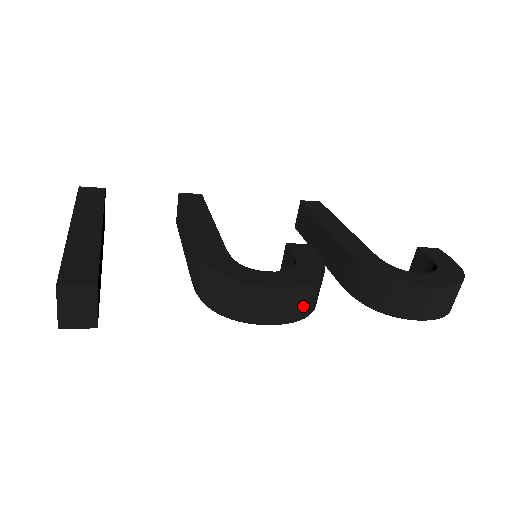
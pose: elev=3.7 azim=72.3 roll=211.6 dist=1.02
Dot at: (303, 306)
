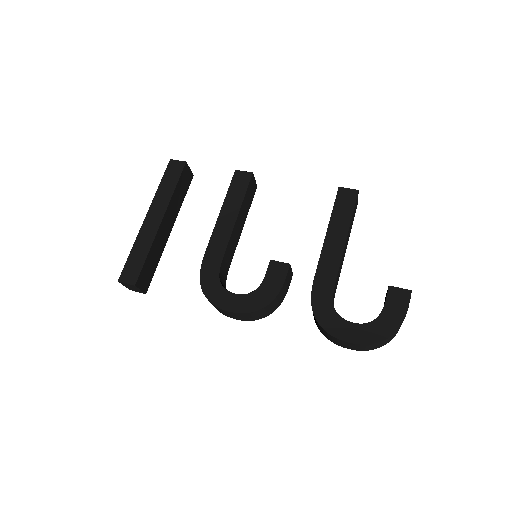
Dot at: (253, 317)
